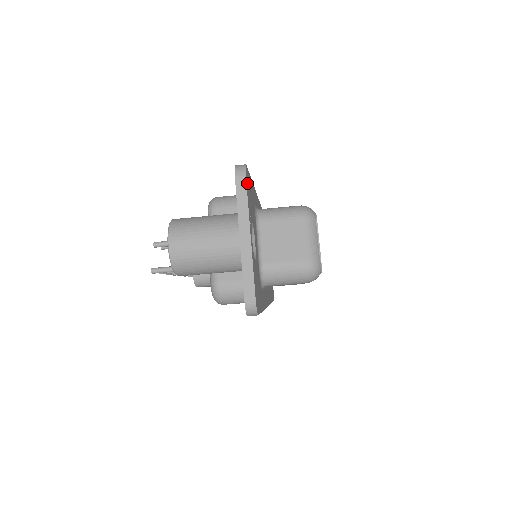
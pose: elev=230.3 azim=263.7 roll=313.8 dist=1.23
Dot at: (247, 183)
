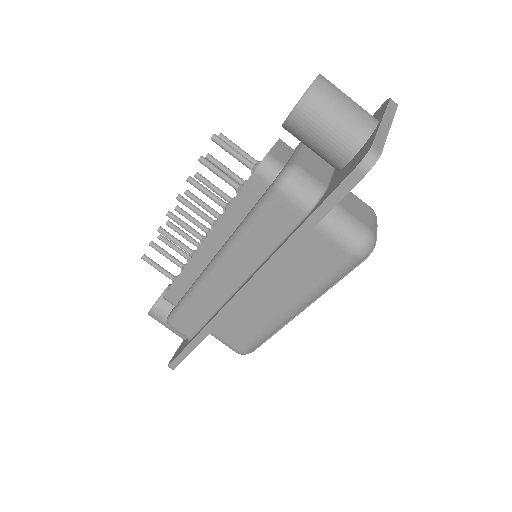
Dot at: occluded
